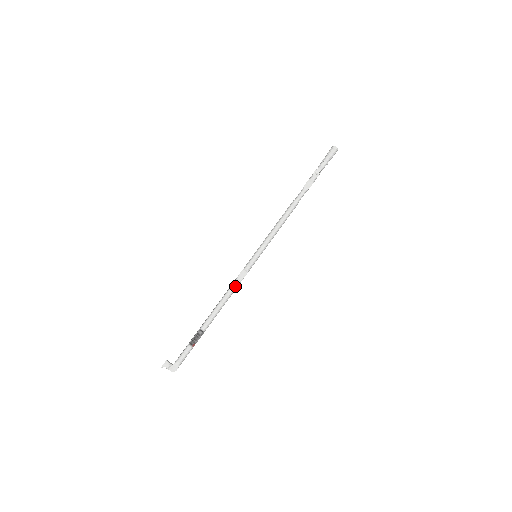
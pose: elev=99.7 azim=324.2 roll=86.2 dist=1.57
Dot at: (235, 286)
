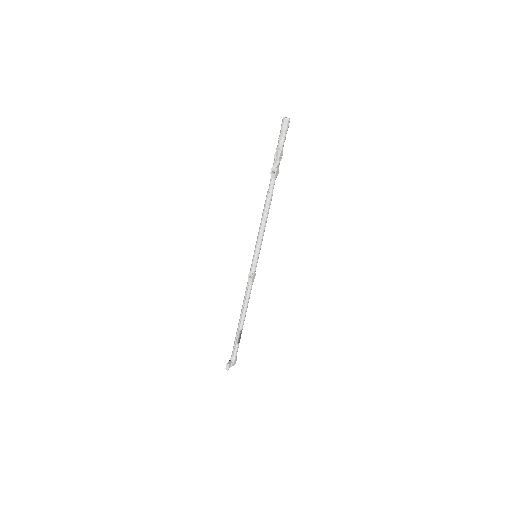
Dot at: occluded
